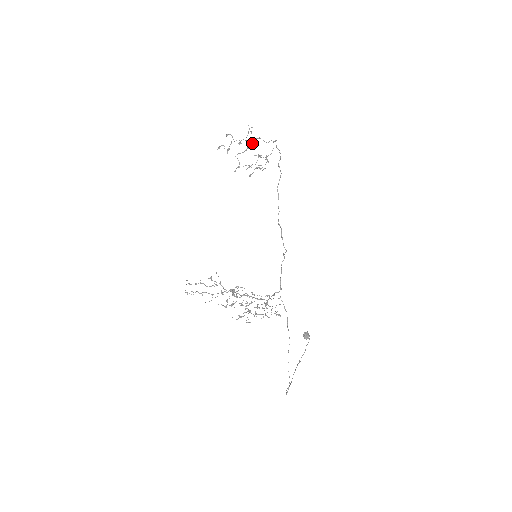
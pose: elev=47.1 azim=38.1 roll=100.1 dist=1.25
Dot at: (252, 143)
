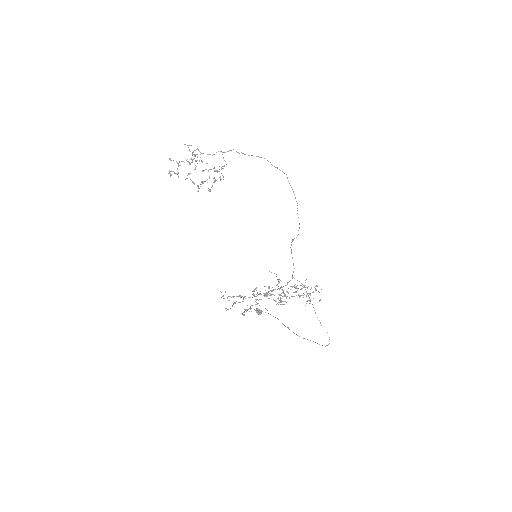
Dot at: (201, 160)
